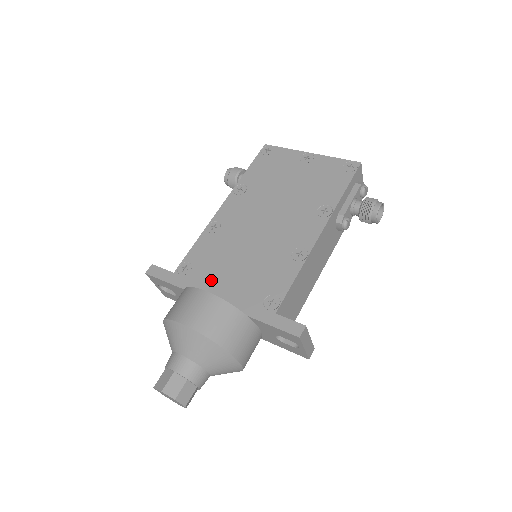
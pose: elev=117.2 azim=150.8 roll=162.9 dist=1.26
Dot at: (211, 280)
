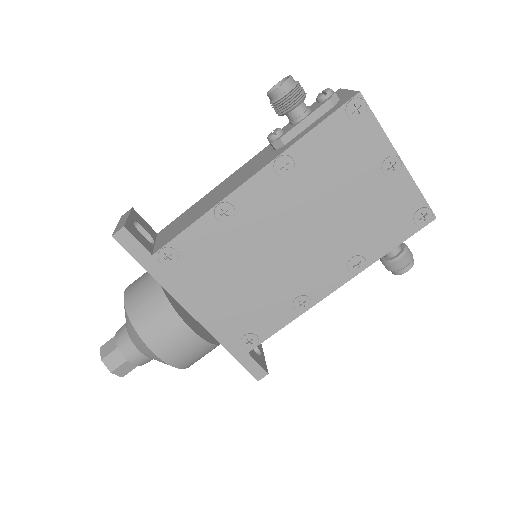
Dot at: (196, 288)
